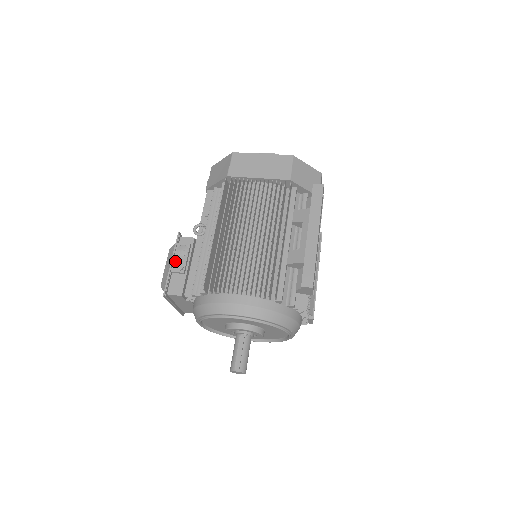
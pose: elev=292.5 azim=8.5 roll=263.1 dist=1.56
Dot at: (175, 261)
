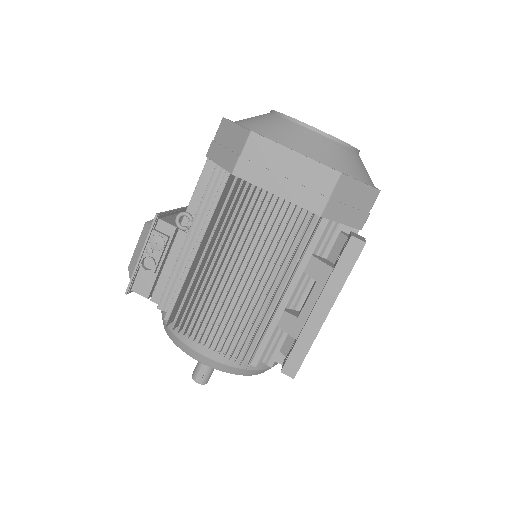
Dot at: (145, 256)
